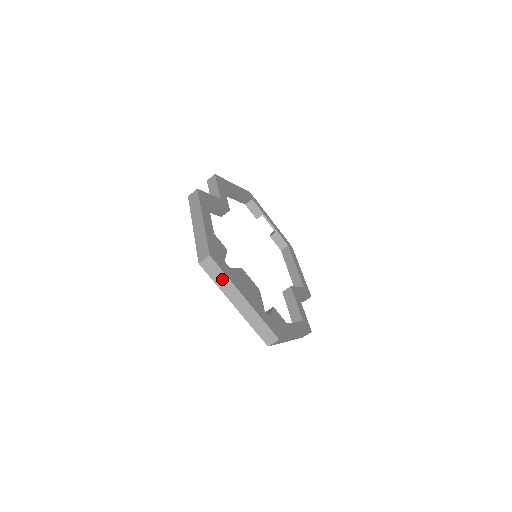
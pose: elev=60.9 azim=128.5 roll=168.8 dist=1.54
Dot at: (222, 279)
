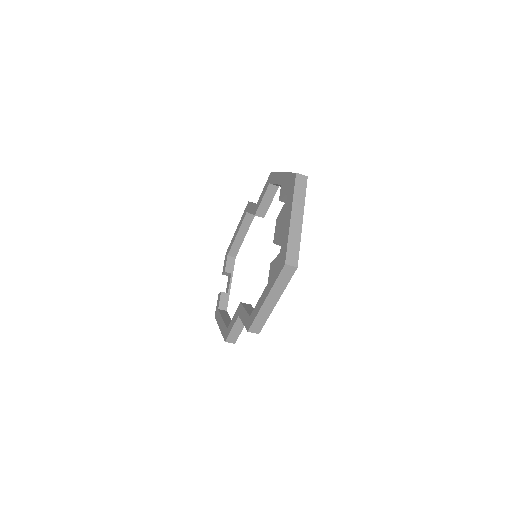
Dot at: (301, 195)
